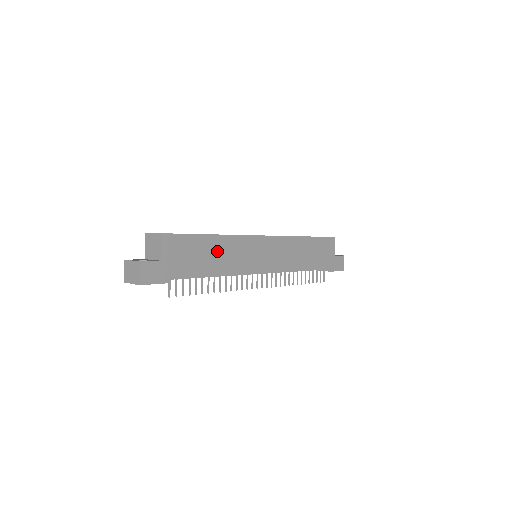
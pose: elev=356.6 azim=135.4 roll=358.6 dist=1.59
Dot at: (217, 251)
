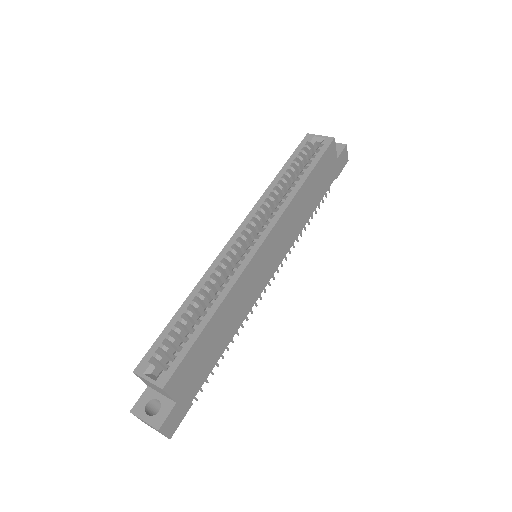
Dot at: (222, 322)
